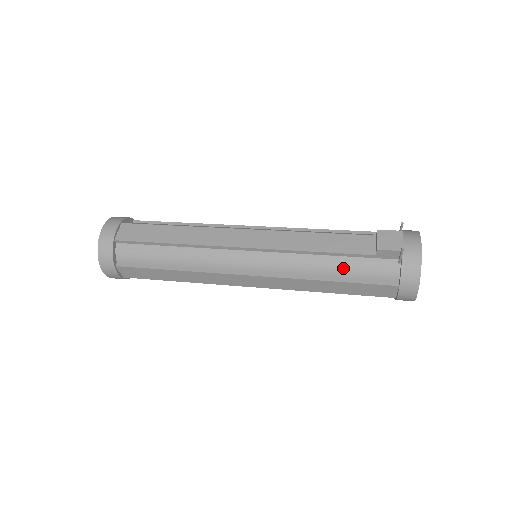
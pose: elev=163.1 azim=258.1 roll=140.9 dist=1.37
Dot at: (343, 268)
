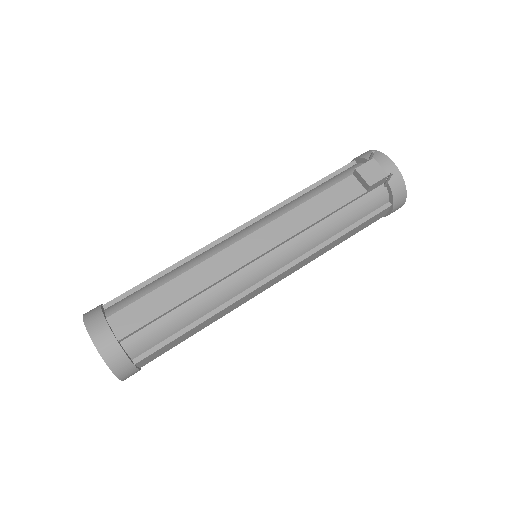
Dot at: (347, 218)
